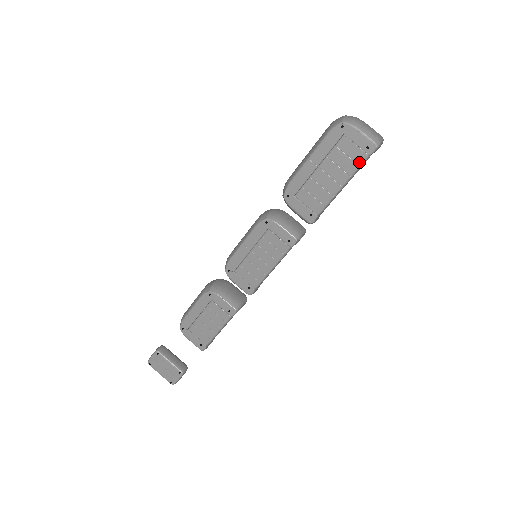
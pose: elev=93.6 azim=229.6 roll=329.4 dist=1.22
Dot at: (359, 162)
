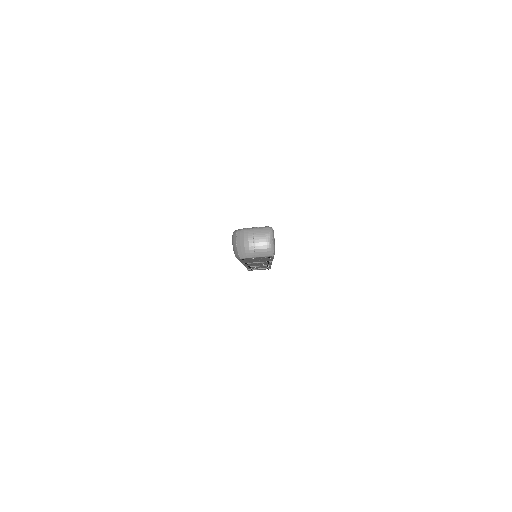
Dot at: occluded
